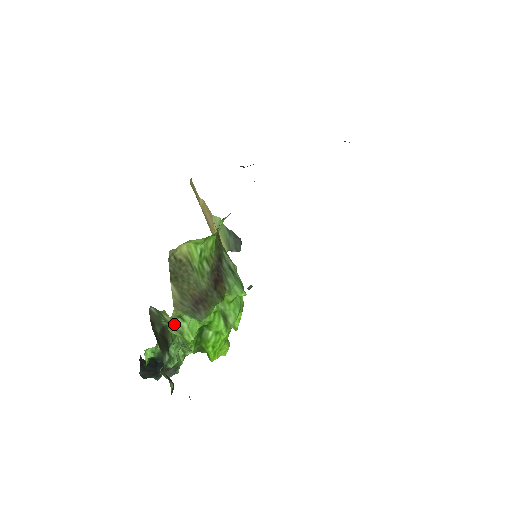
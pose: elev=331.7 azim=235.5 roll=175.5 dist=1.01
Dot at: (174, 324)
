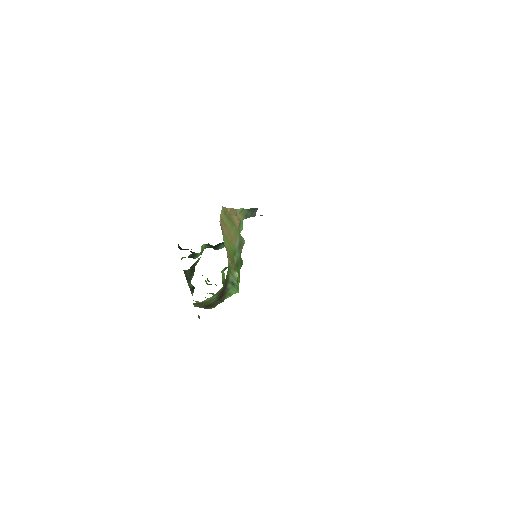
Dot at: (195, 301)
